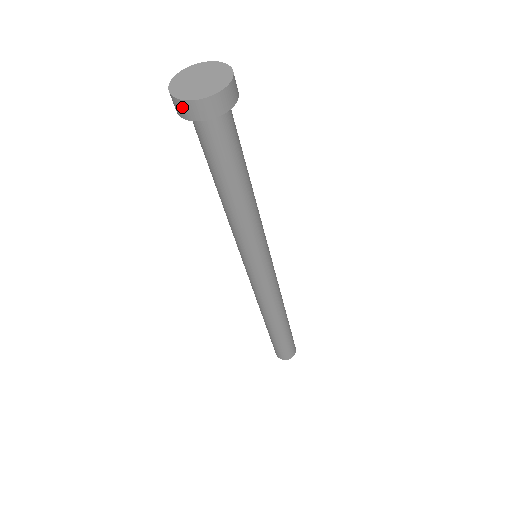
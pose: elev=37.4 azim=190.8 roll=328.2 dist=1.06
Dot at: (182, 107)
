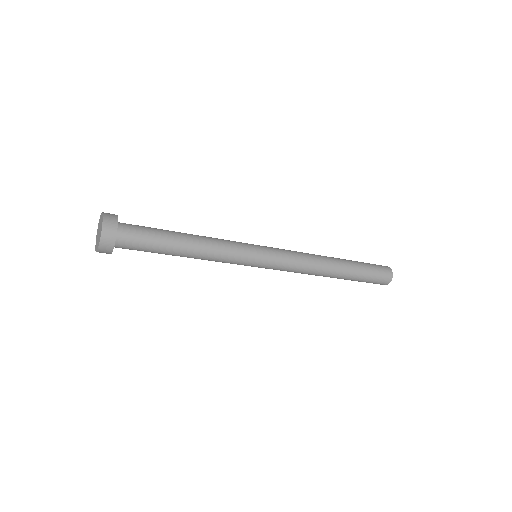
Dot at: (103, 251)
